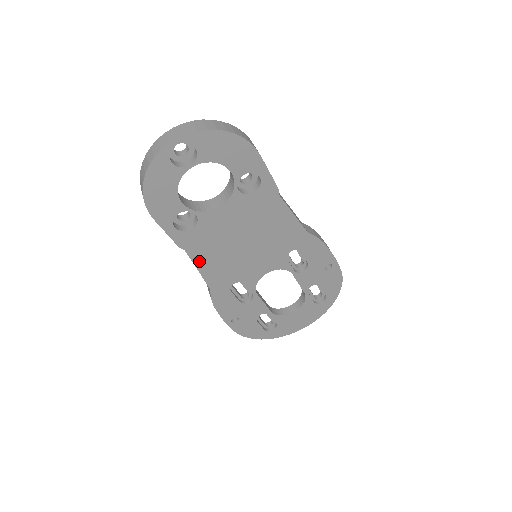
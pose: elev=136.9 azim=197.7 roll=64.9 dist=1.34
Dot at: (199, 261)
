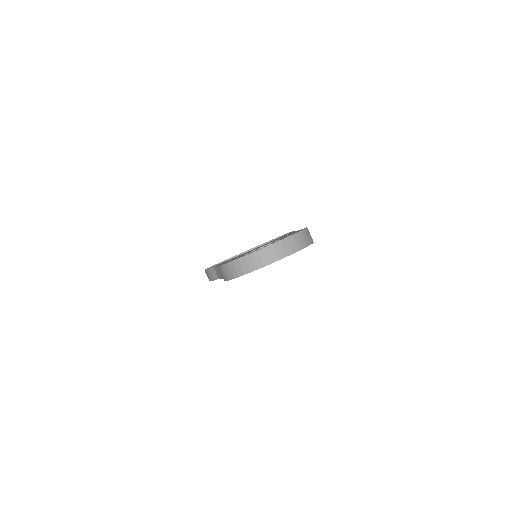
Dot at: occluded
